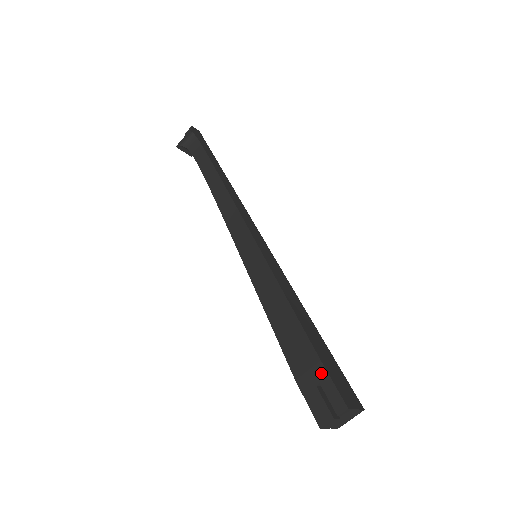
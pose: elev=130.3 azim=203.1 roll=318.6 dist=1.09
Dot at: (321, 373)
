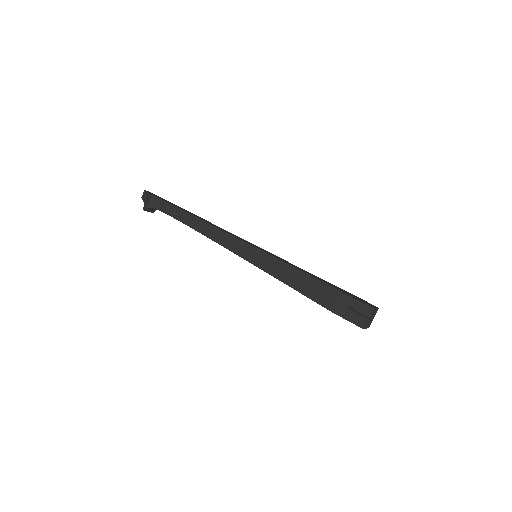
Dot at: (347, 299)
